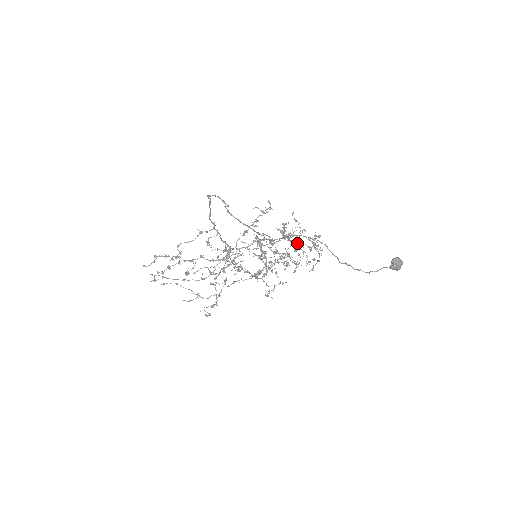
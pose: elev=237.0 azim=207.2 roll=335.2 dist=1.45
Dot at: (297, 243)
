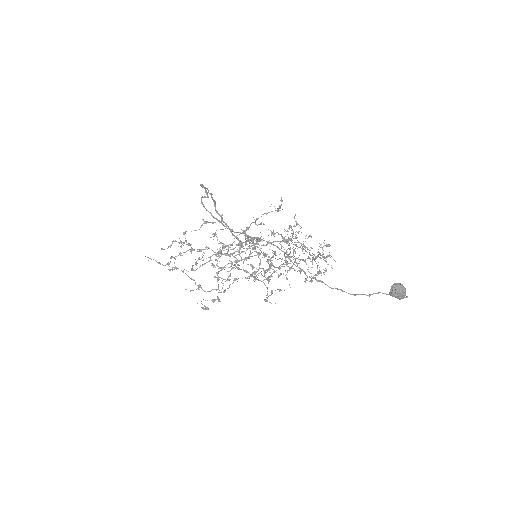
Dot at: (292, 248)
